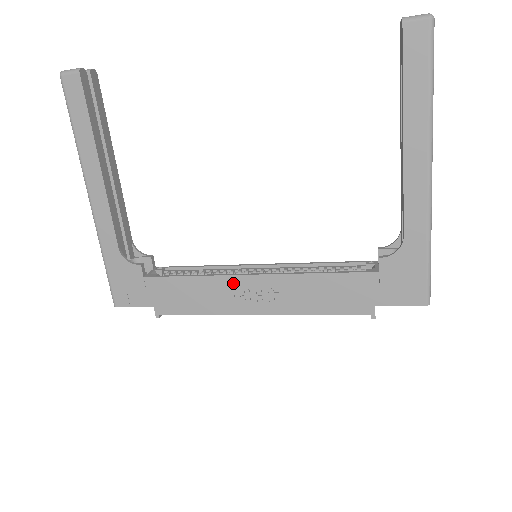
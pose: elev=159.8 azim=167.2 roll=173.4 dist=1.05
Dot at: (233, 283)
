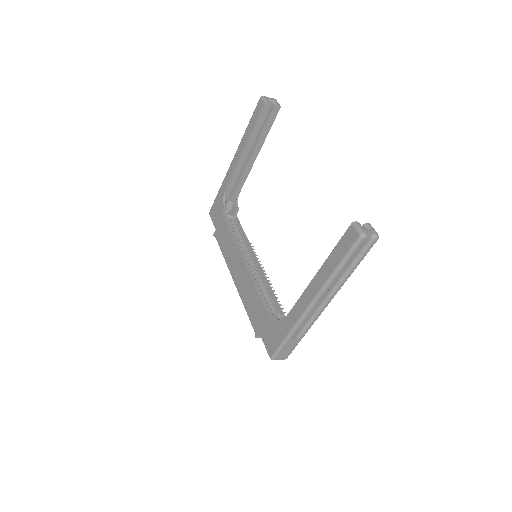
Dot at: (237, 255)
